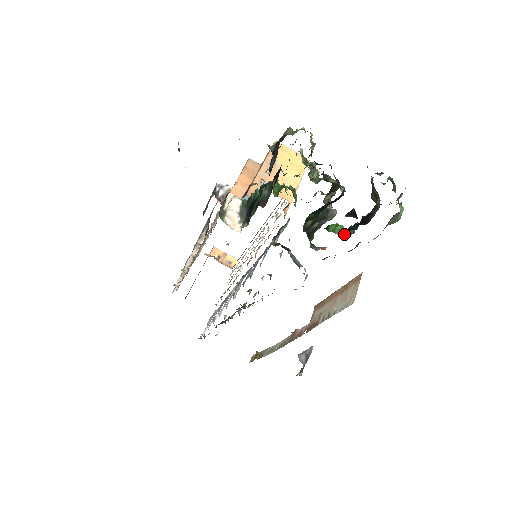
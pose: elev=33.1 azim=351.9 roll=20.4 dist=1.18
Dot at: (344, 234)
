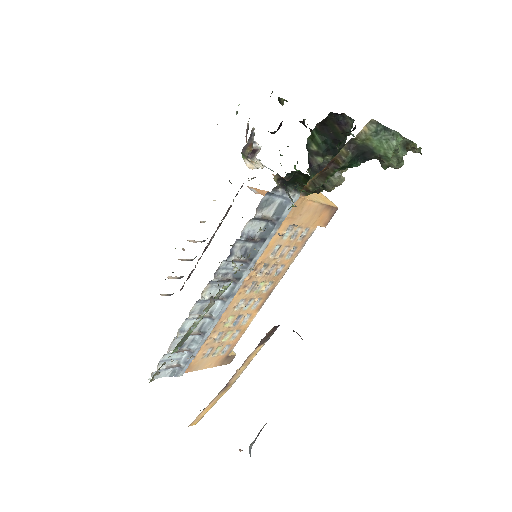
Dot at: occluded
